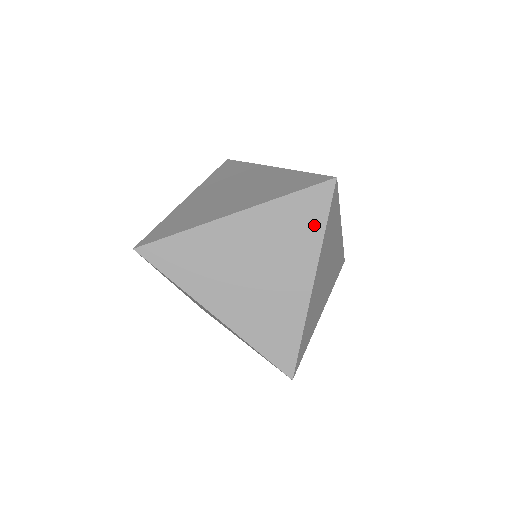
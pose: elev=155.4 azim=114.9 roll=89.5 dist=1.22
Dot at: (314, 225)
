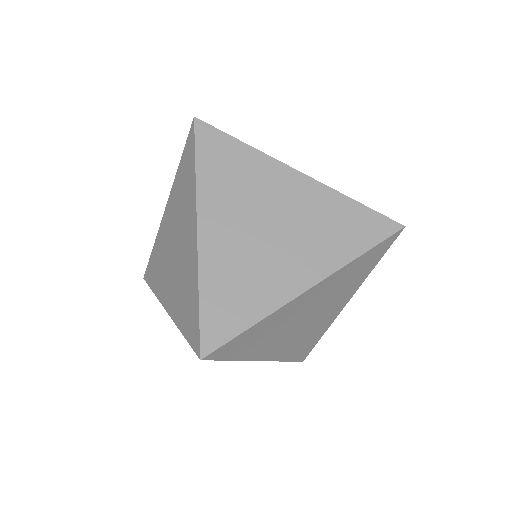
Dot at: (369, 267)
